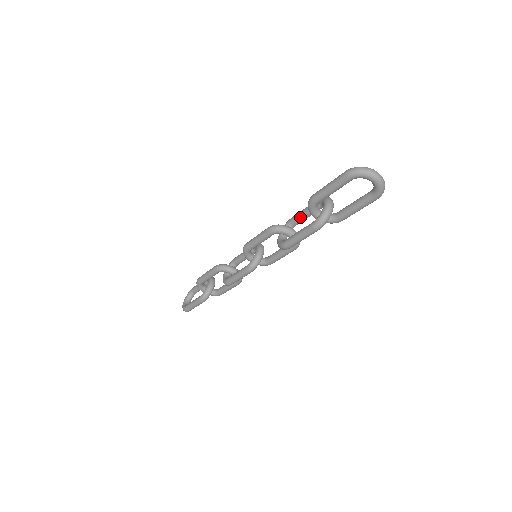
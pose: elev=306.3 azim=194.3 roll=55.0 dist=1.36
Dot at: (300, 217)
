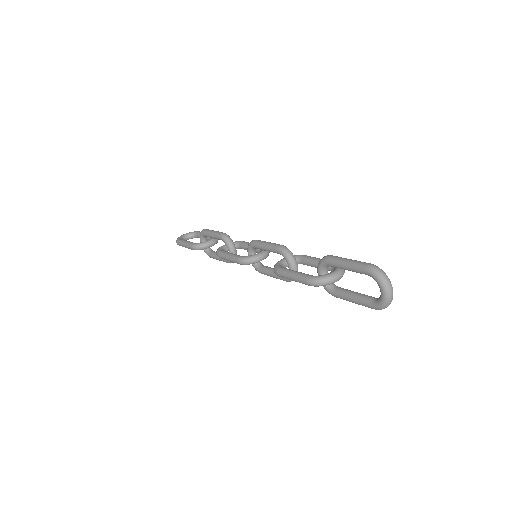
Dot at: (311, 261)
